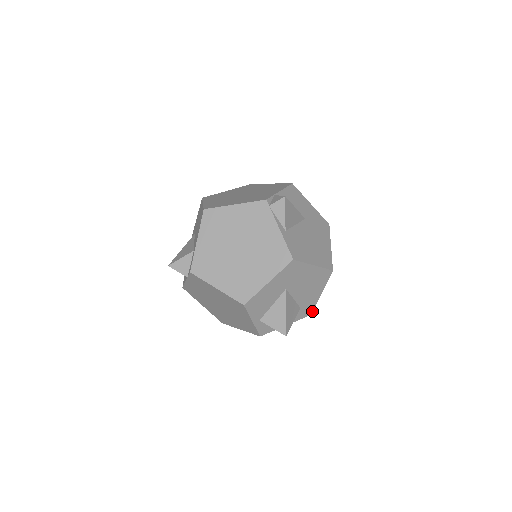
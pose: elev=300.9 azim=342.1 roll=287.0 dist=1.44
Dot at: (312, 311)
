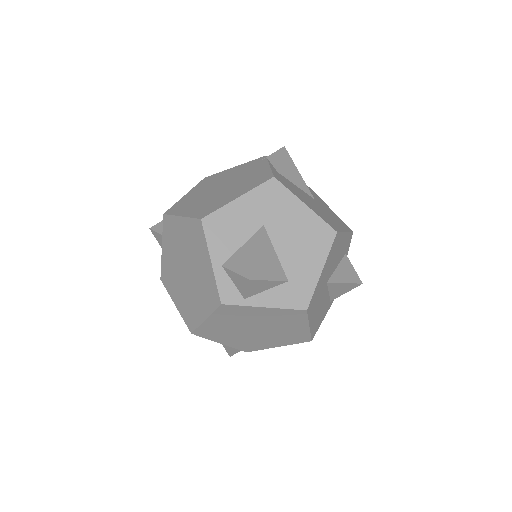
Dot at: (309, 303)
